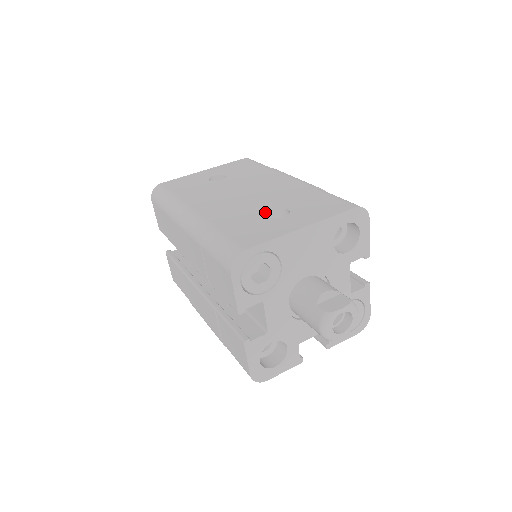
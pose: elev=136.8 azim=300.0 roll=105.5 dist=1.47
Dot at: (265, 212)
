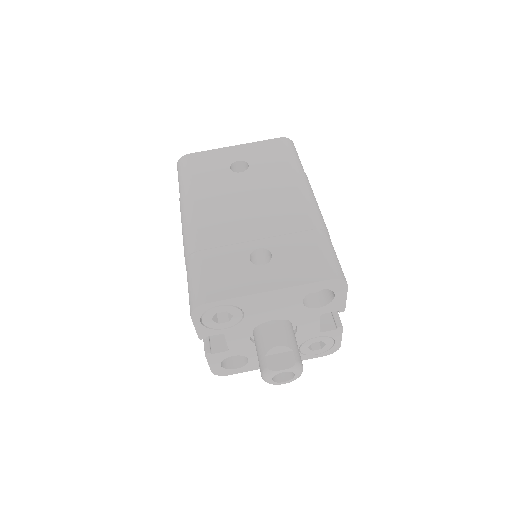
Dot at: (250, 250)
